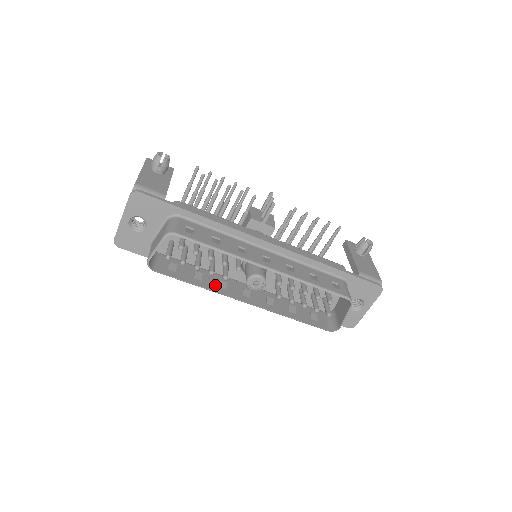
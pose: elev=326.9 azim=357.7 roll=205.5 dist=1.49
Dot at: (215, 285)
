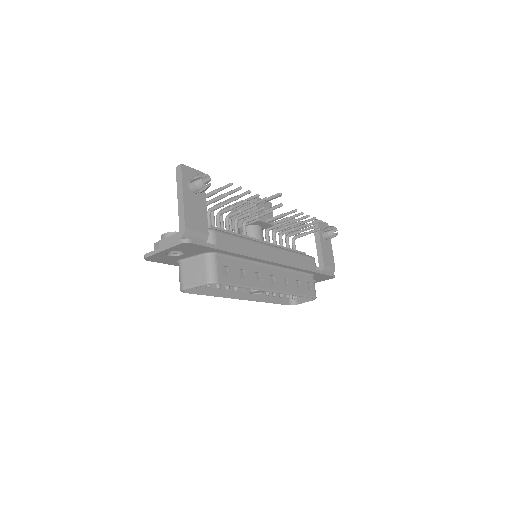
Dot at: (224, 289)
